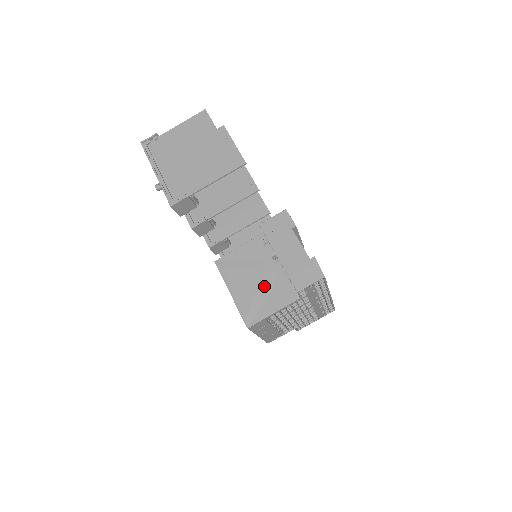
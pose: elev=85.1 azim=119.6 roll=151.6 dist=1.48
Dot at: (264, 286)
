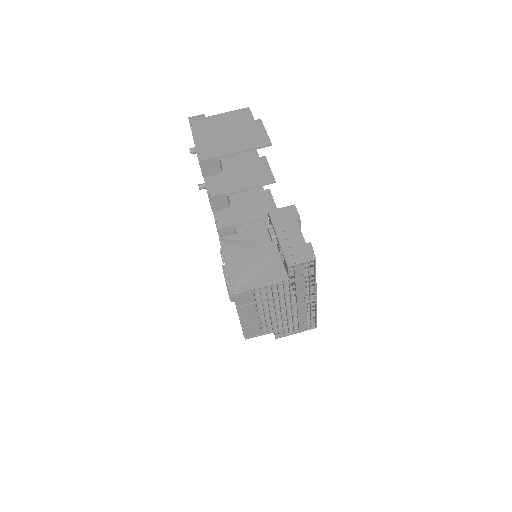
Dot at: (258, 263)
